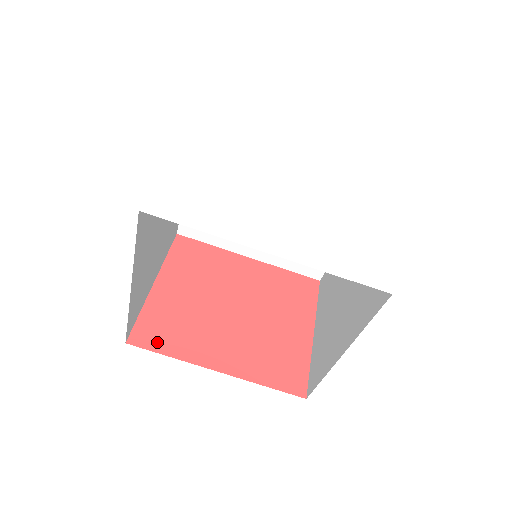
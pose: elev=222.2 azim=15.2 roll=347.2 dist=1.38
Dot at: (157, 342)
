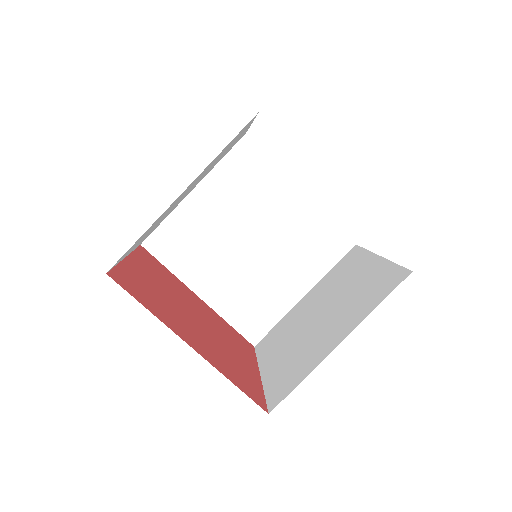
Dot at: (135, 293)
